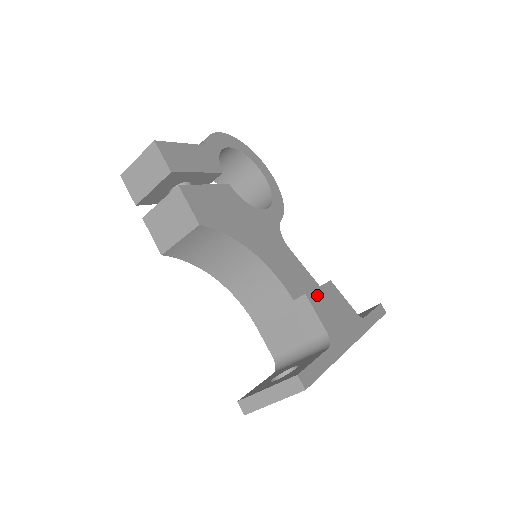
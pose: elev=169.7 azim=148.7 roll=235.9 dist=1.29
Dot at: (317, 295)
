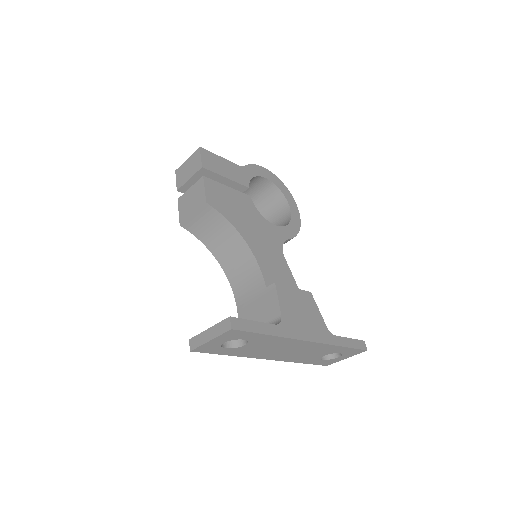
Dot at: (288, 291)
